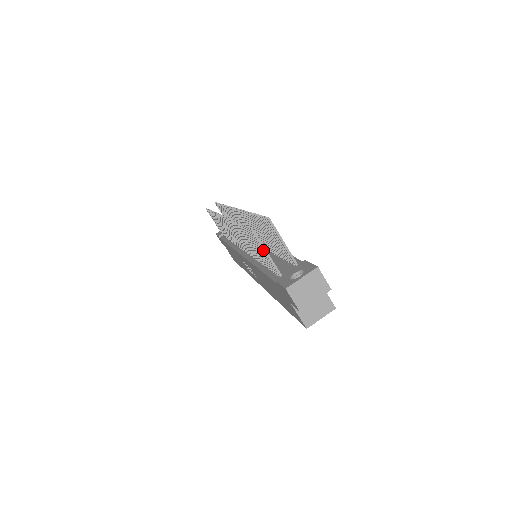
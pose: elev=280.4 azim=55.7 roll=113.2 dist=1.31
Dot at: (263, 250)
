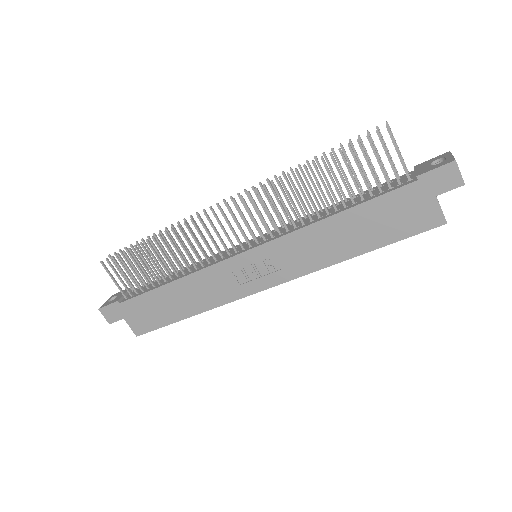
Dot at: (397, 149)
